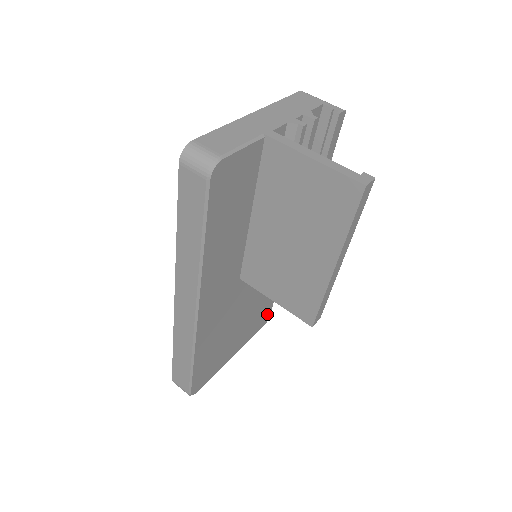
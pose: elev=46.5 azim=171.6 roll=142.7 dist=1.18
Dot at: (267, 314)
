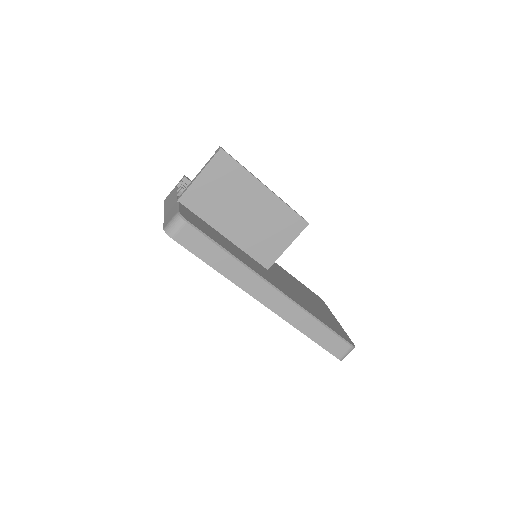
Dot at: (315, 295)
